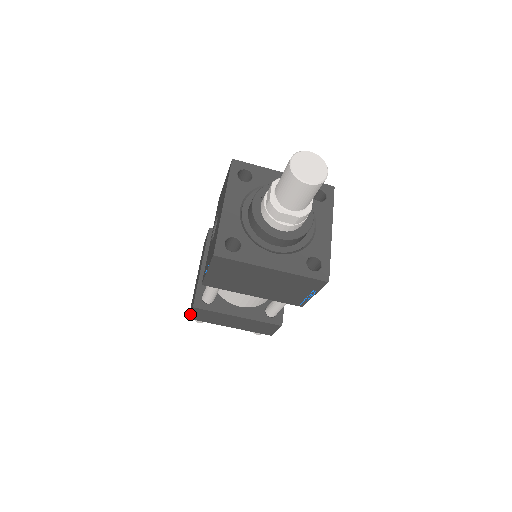
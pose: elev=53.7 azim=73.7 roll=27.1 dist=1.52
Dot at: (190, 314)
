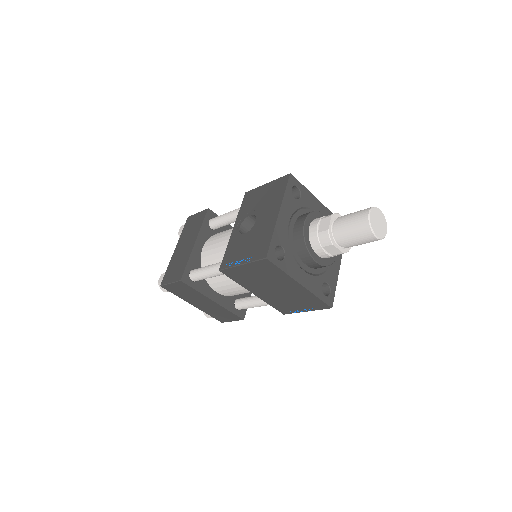
Dot at: (168, 284)
